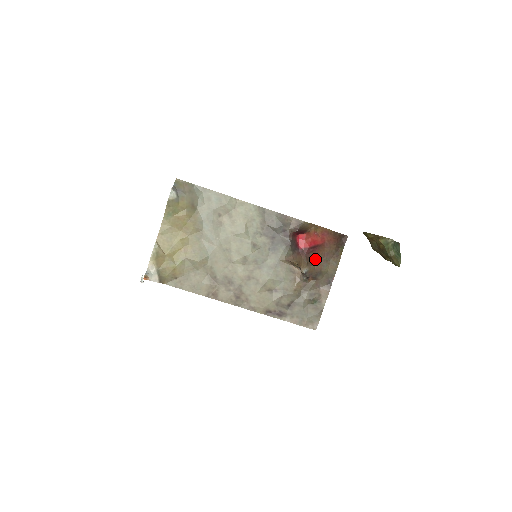
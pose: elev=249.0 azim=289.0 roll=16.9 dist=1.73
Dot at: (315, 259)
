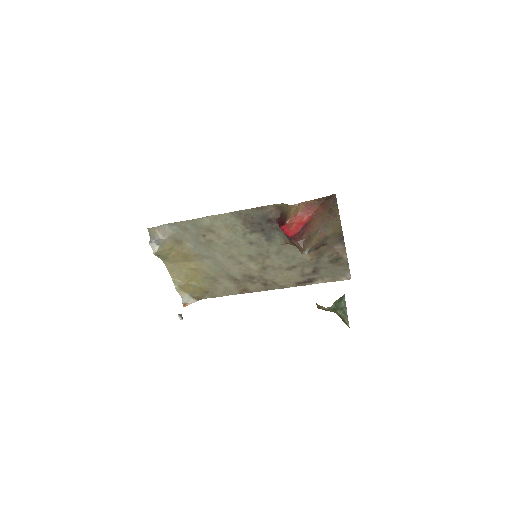
Dot at: (311, 234)
